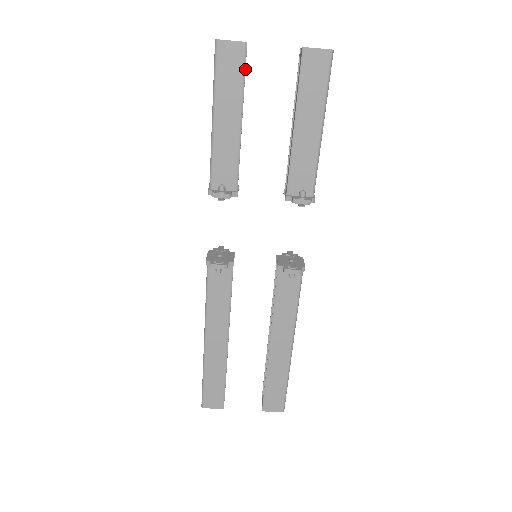
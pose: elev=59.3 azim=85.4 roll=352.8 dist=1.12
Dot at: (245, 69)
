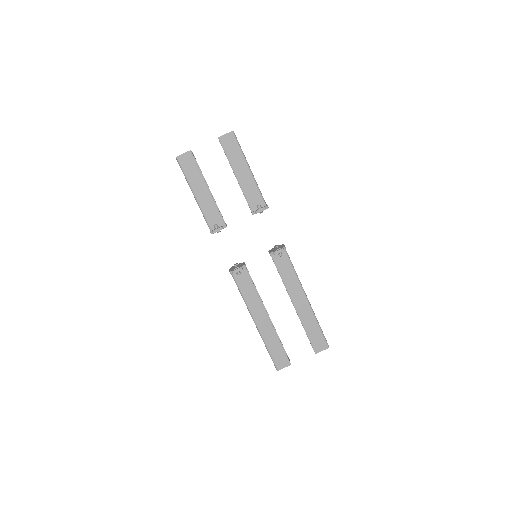
Dot at: (197, 163)
